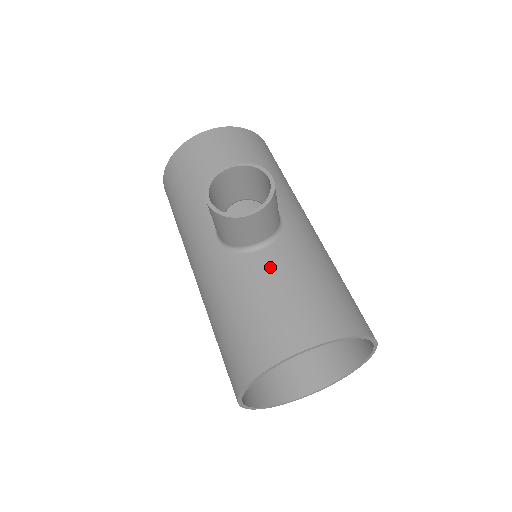
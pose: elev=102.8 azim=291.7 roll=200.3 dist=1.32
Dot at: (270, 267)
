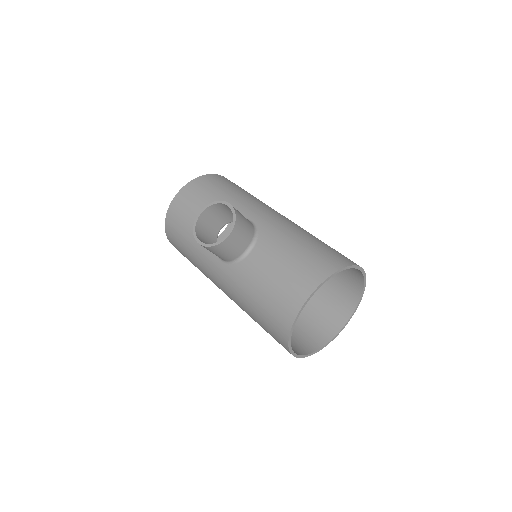
Dot at: (262, 260)
